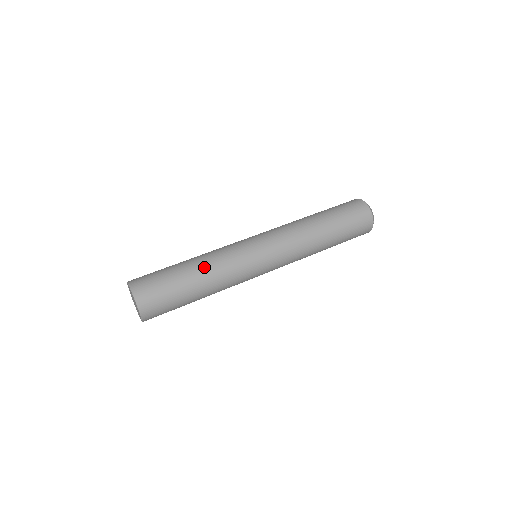
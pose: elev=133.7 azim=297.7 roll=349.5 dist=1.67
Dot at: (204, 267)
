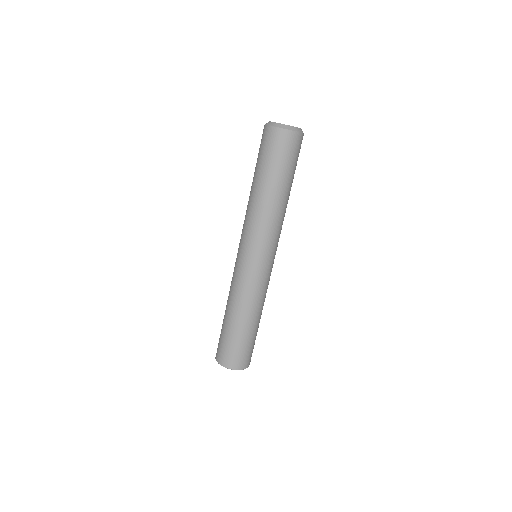
Dot at: (257, 313)
